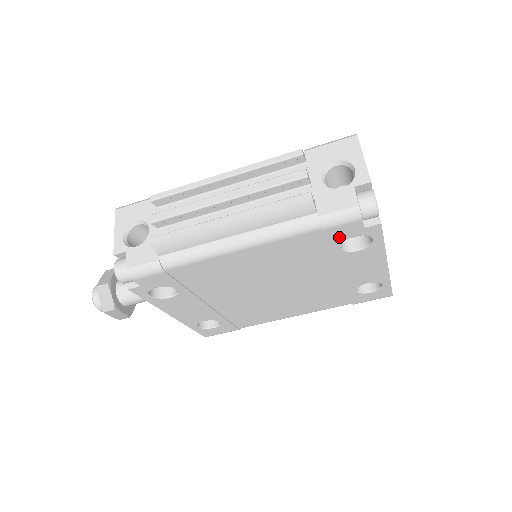
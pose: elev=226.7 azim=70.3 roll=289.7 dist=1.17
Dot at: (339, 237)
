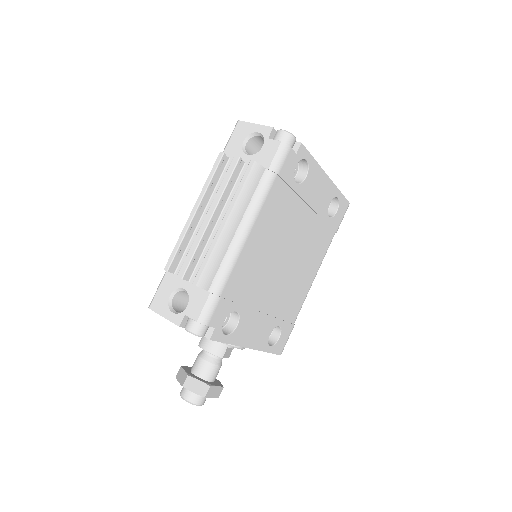
Dot at: (290, 174)
